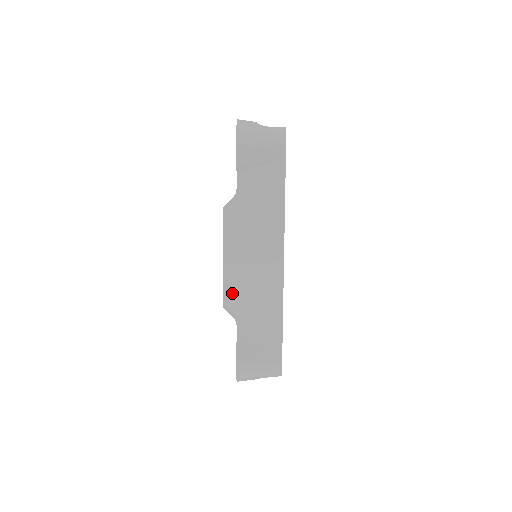
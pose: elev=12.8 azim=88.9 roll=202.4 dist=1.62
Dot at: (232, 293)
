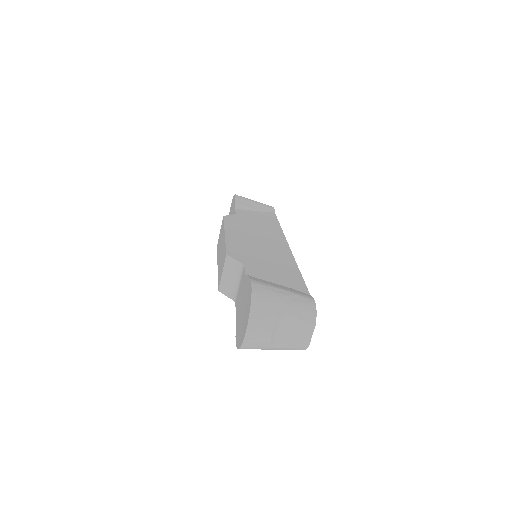
Dot at: (236, 249)
